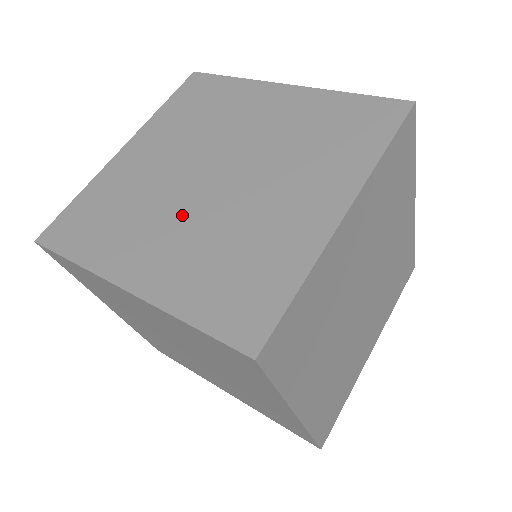
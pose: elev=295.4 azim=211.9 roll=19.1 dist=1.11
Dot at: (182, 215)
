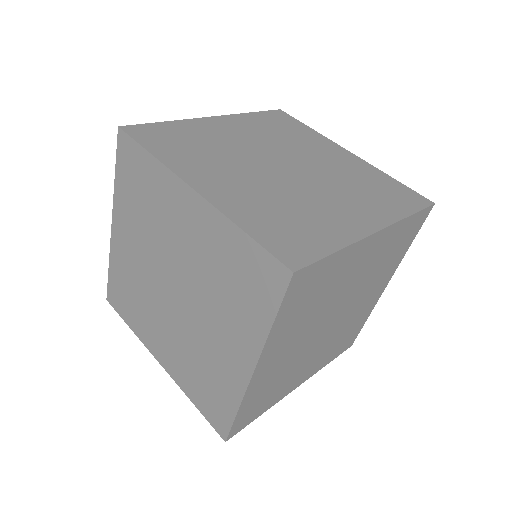
Dot at: (253, 174)
